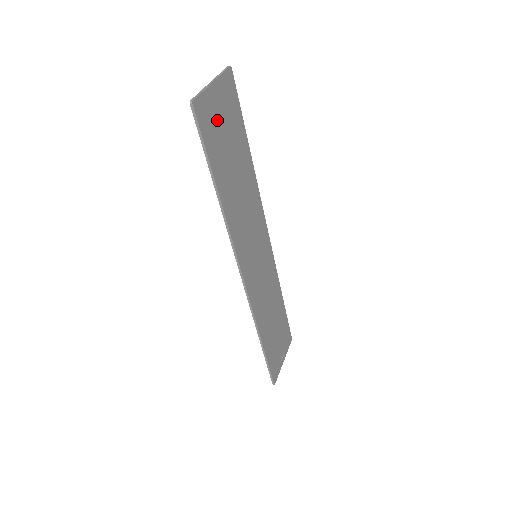
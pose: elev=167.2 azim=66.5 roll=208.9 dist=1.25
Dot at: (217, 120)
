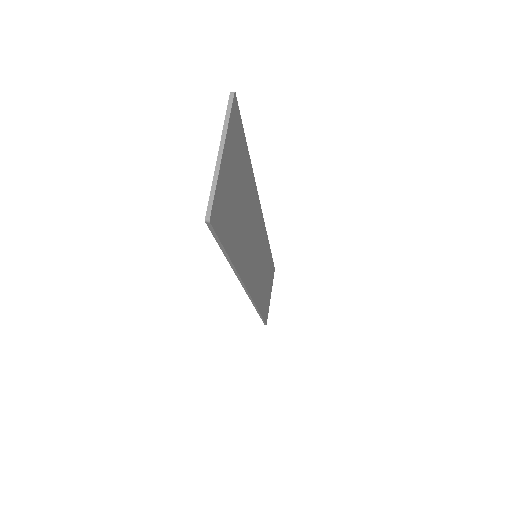
Dot at: (228, 191)
